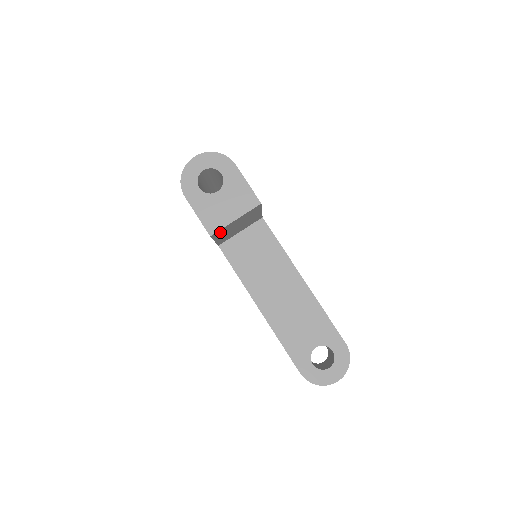
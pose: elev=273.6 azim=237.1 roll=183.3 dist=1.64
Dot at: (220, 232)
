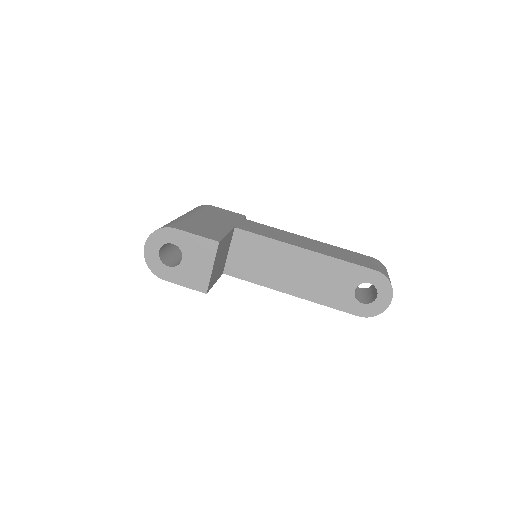
Dot at: (211, 282)
